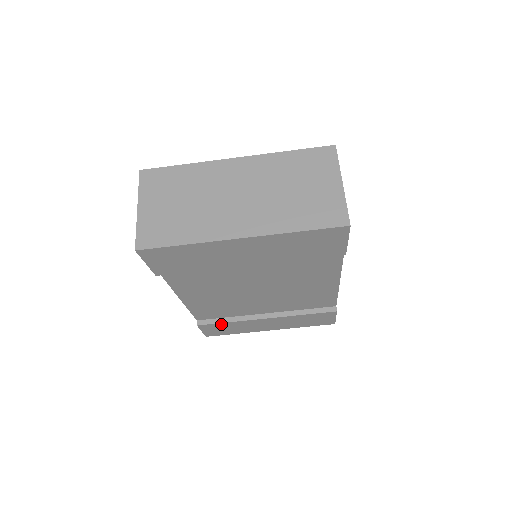
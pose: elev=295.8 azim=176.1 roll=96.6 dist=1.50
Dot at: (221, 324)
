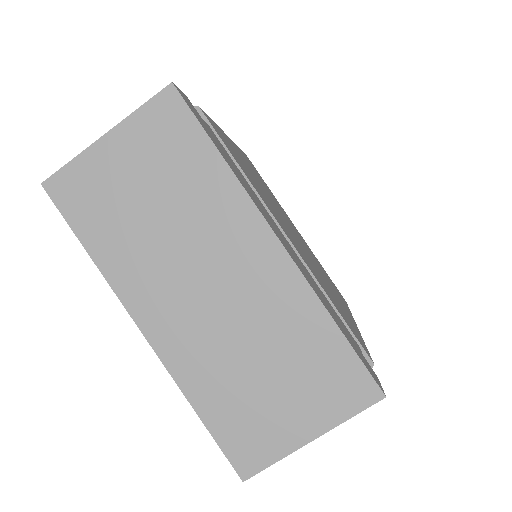
Dot at: occluded
